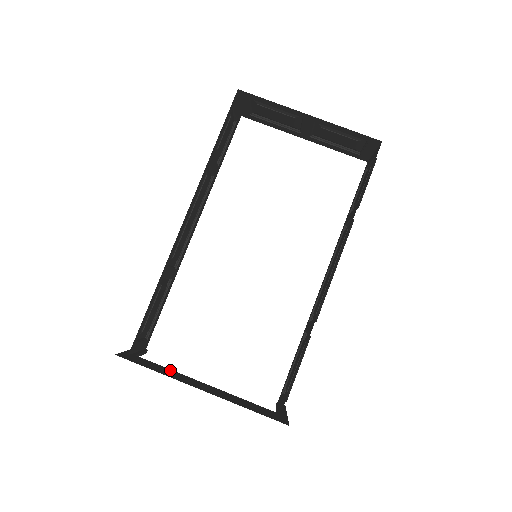
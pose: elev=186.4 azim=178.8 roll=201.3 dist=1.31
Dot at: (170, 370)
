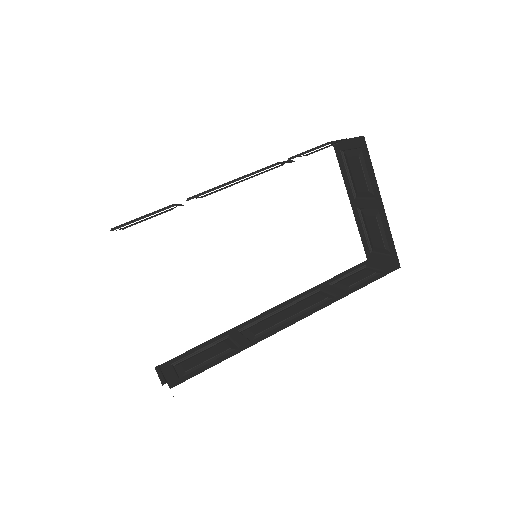
Dot at: occluded
